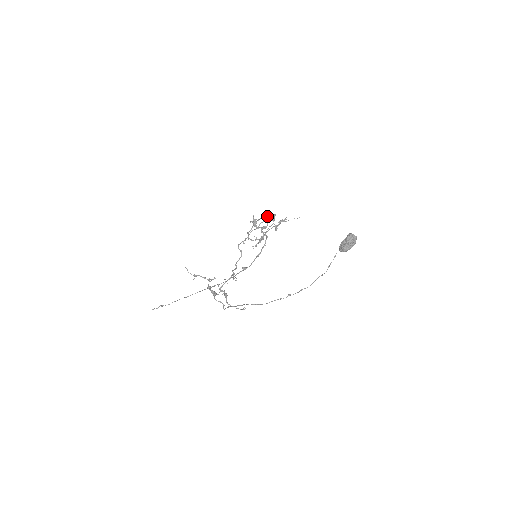
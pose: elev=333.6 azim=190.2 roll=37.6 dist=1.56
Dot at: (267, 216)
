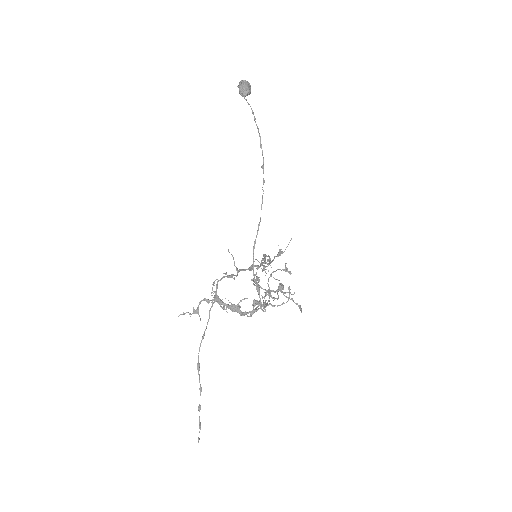
Dot at: occluded
